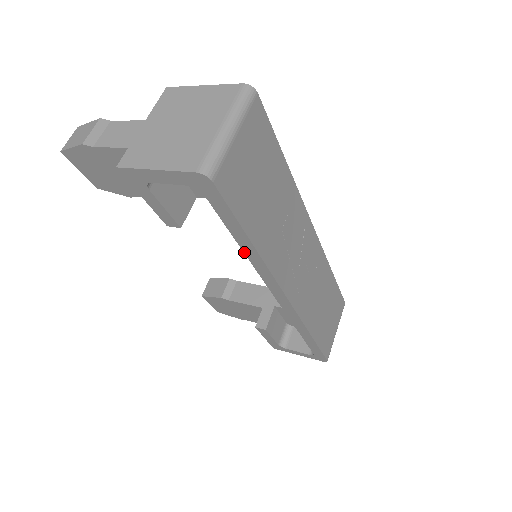
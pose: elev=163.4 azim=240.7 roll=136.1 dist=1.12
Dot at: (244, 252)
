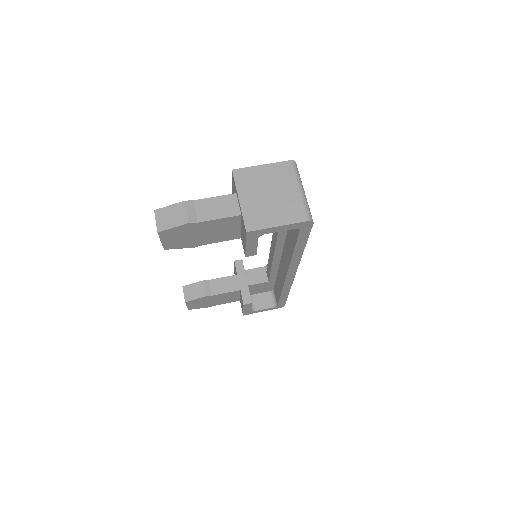
Dot at: (293, 255)
